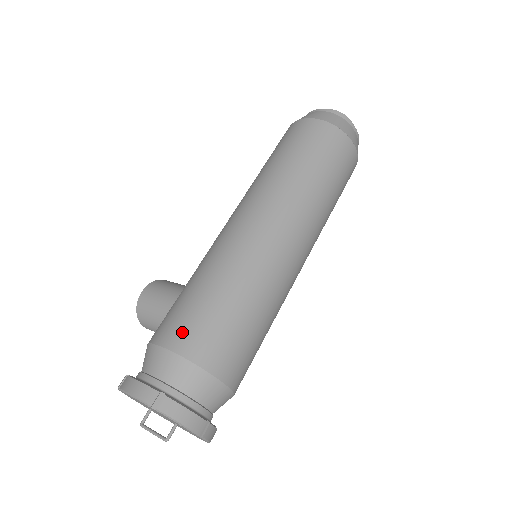
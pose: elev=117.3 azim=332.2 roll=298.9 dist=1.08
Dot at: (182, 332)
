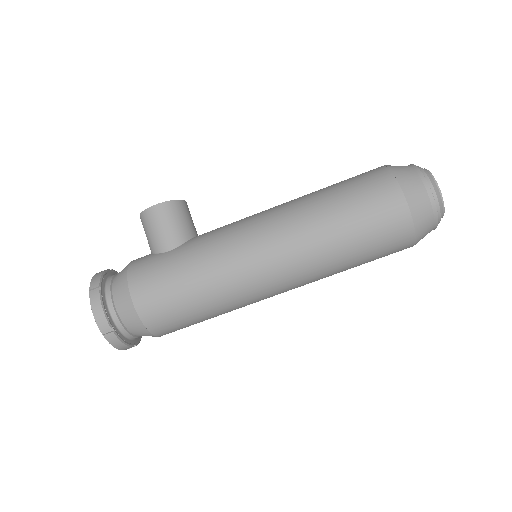
Dot at: (150, 302)
